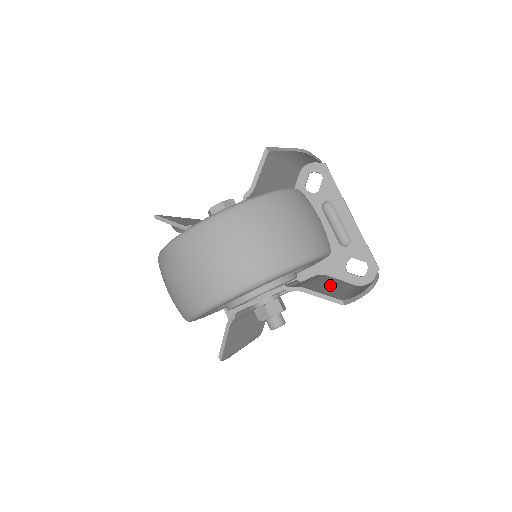
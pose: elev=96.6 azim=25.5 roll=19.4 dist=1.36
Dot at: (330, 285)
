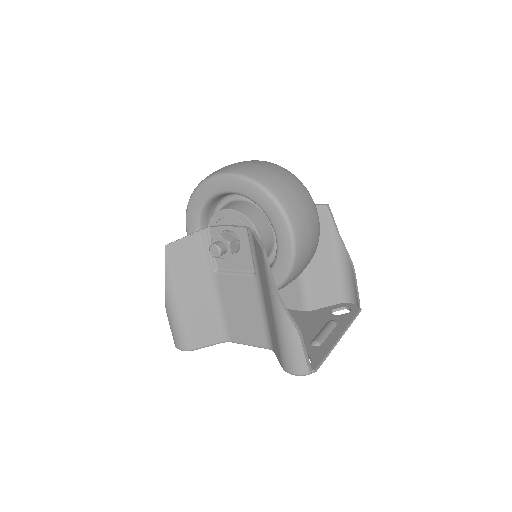
Dot at: occluded
